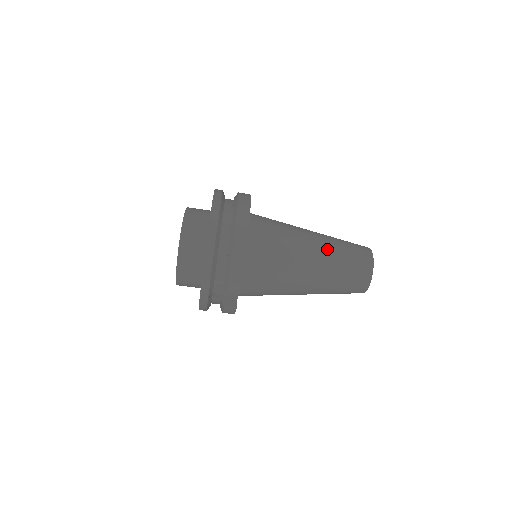
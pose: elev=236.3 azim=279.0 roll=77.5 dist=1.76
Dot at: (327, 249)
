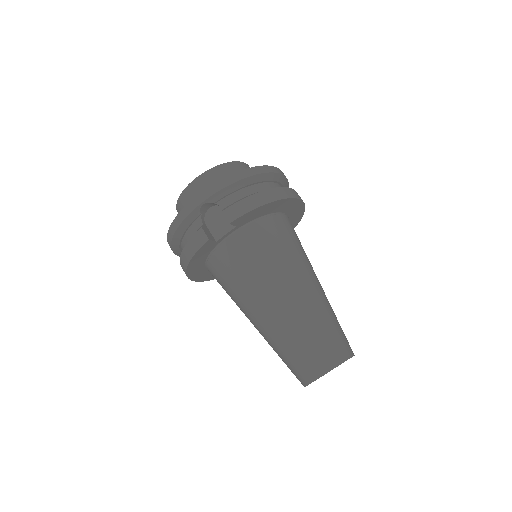
Dot at: (324, 299)
